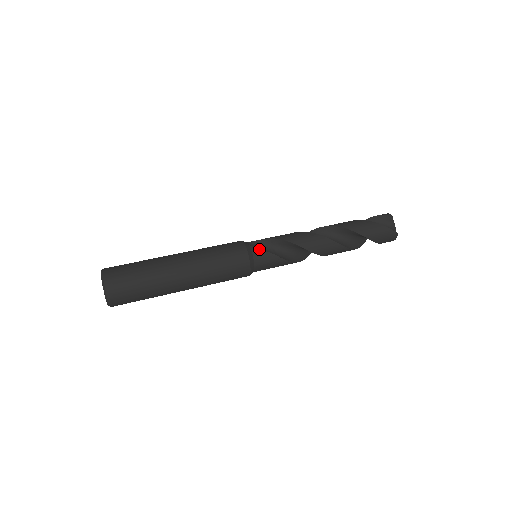
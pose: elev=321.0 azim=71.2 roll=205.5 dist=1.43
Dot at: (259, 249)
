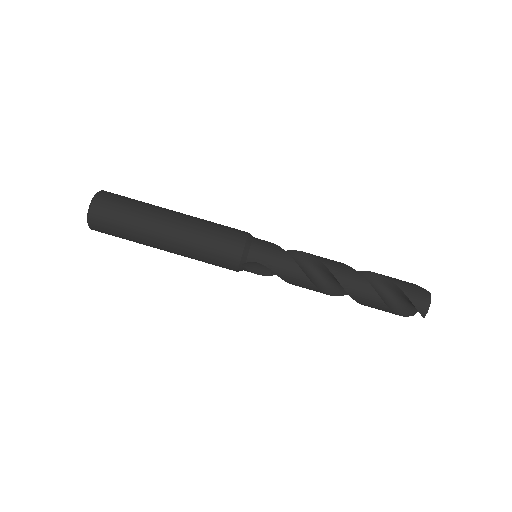
Dot at: occluded
